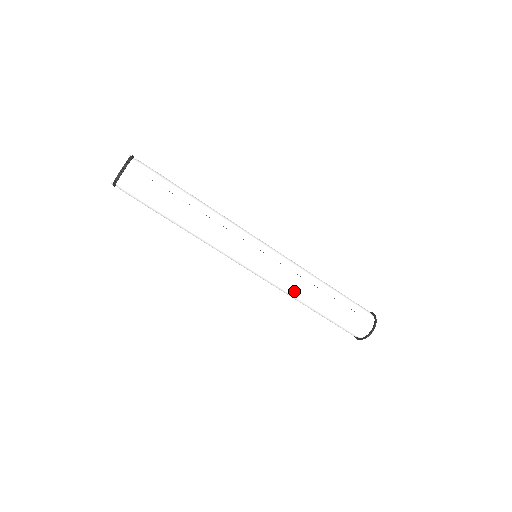
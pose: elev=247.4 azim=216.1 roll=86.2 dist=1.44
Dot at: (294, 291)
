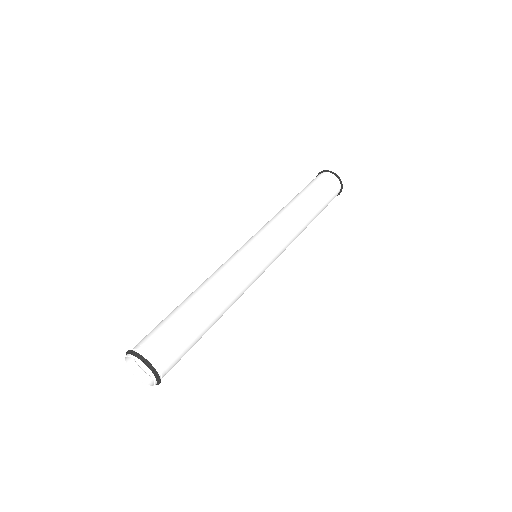
Dot at: occluded
